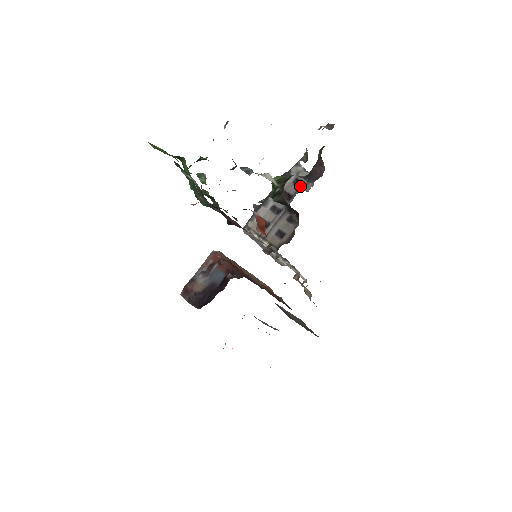
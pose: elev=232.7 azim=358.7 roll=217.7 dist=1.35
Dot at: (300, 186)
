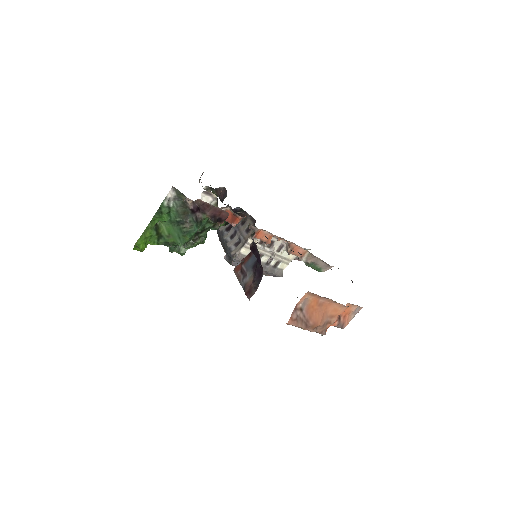
Dot at: occluded
